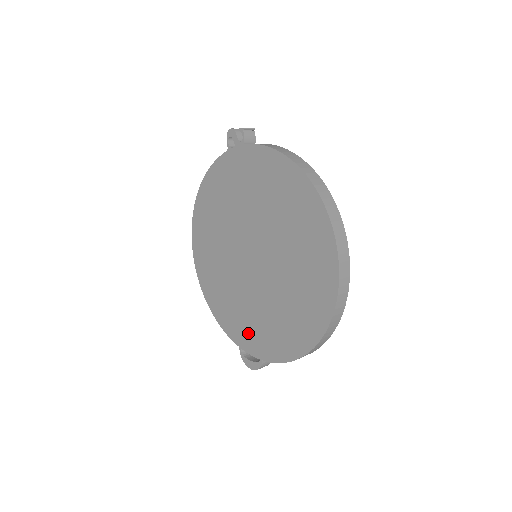
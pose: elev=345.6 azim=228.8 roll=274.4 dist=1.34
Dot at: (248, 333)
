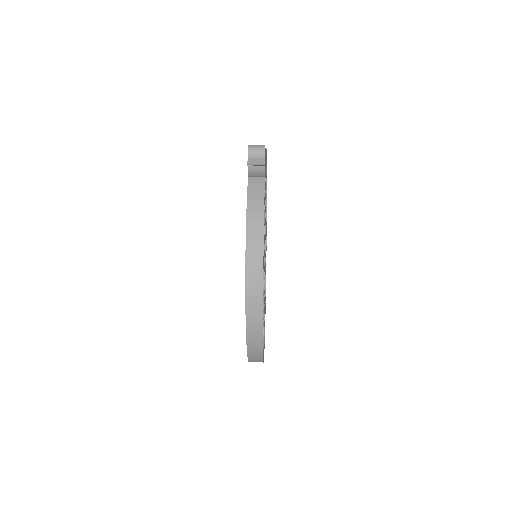
Dot at: occluded
